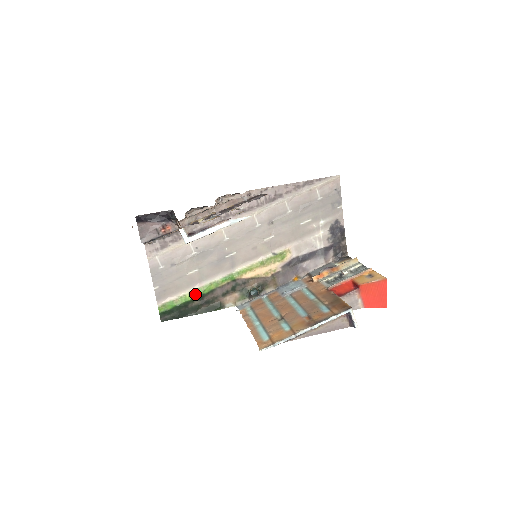
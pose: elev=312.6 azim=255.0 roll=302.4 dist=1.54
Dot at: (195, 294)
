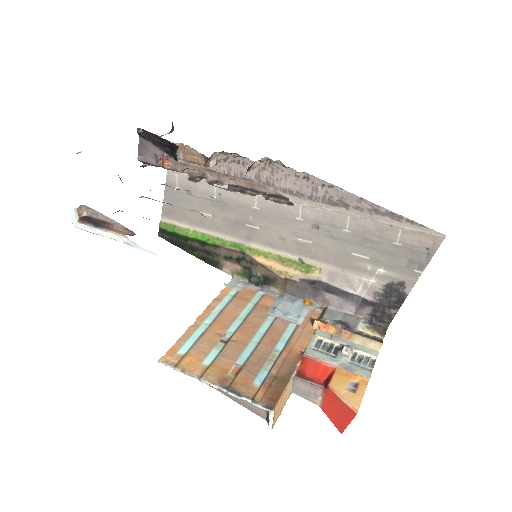
Dot at: (198, 236)
